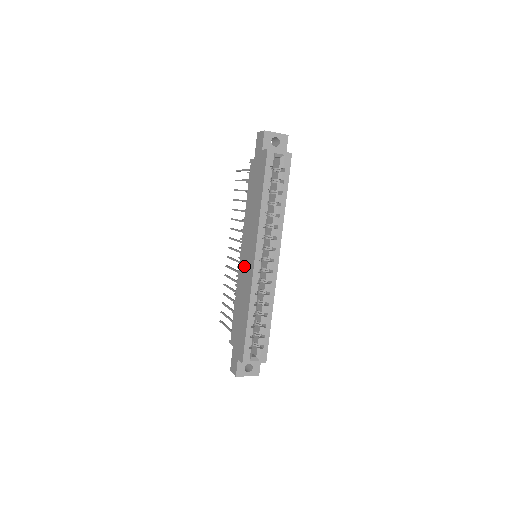
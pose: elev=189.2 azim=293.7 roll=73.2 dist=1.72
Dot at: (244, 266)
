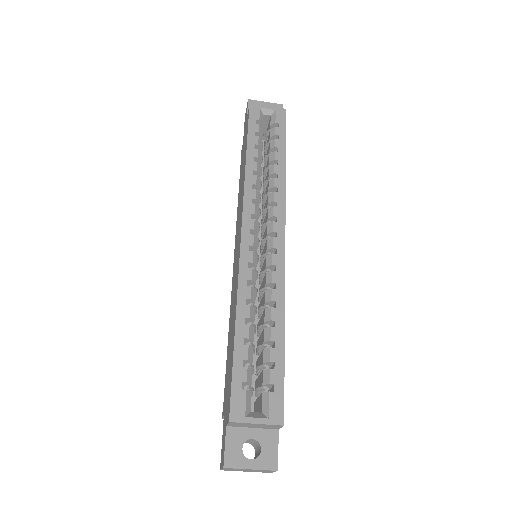
Dot at: occluded
